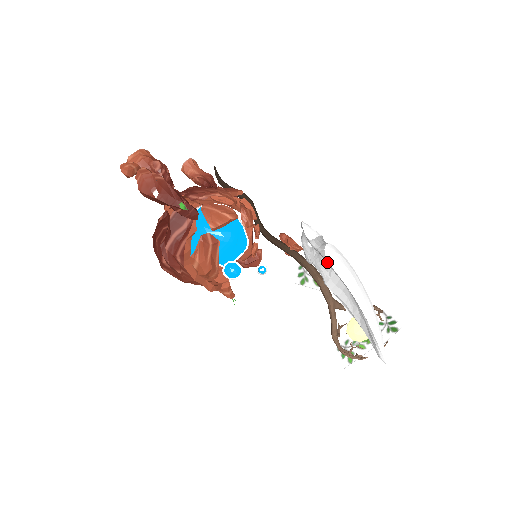
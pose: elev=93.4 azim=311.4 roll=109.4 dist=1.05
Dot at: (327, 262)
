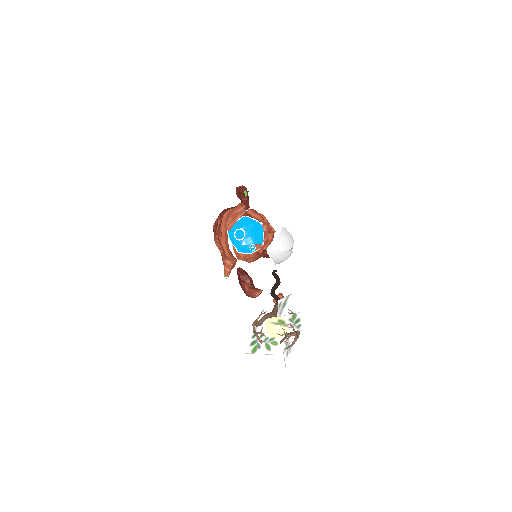
Dot at: (282, 227)
